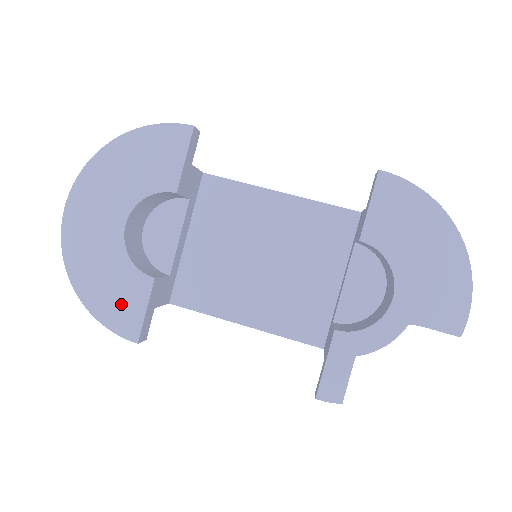
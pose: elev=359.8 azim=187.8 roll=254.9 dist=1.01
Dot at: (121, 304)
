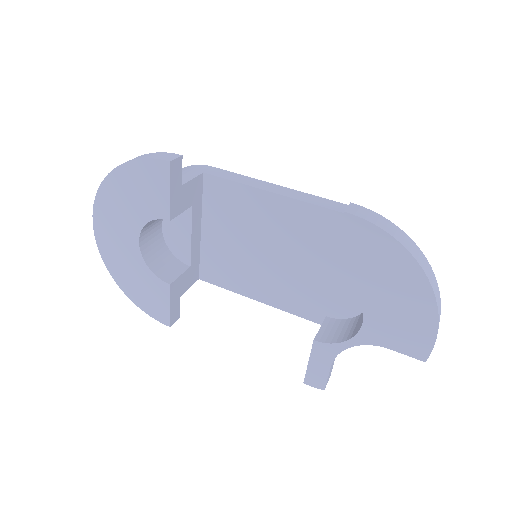
Dot at: (152, 300)
